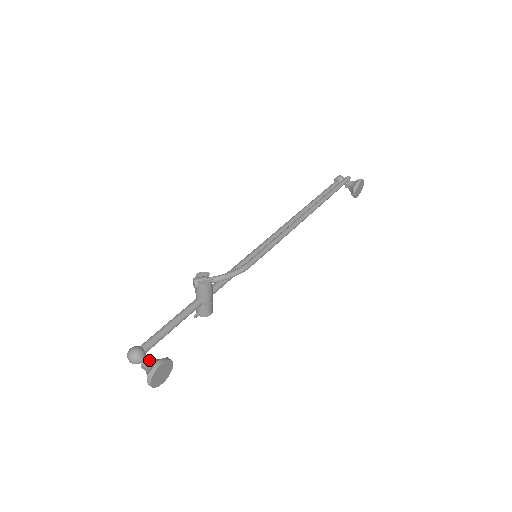
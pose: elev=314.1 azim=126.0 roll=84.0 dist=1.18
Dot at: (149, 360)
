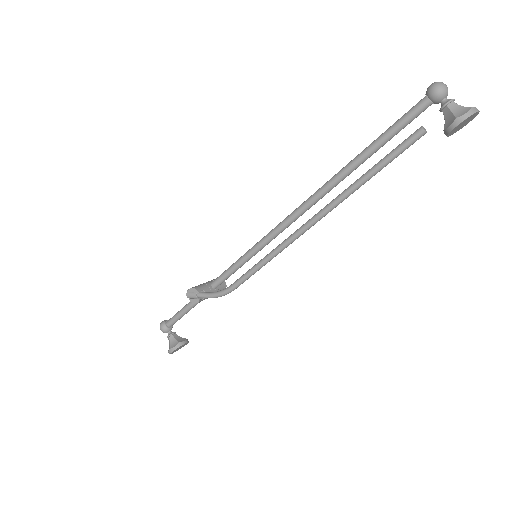
Dot at: (169, 340)
